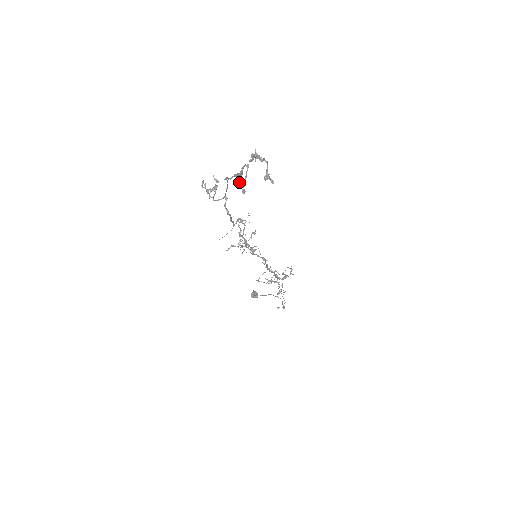
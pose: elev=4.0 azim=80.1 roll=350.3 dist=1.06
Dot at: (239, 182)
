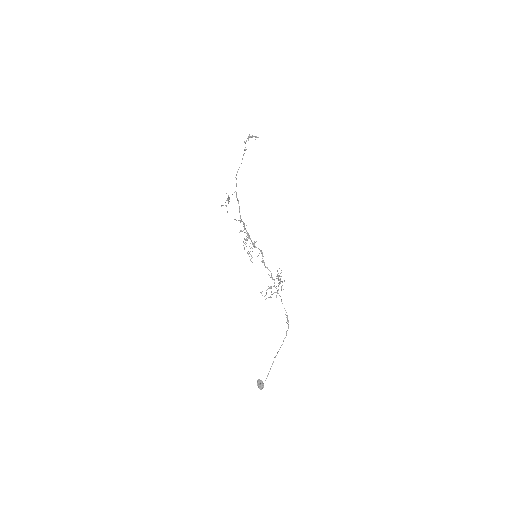
Dot at: (245, 149)
